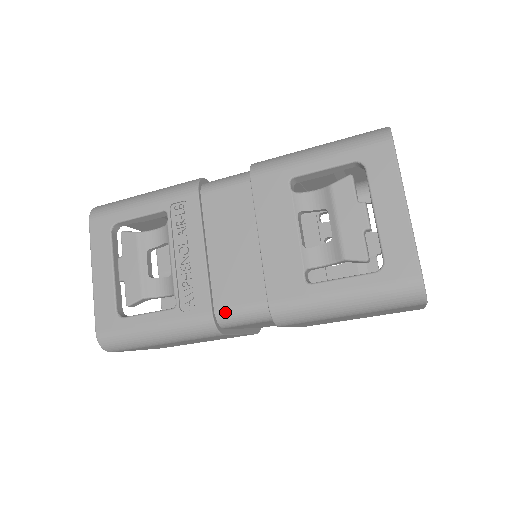
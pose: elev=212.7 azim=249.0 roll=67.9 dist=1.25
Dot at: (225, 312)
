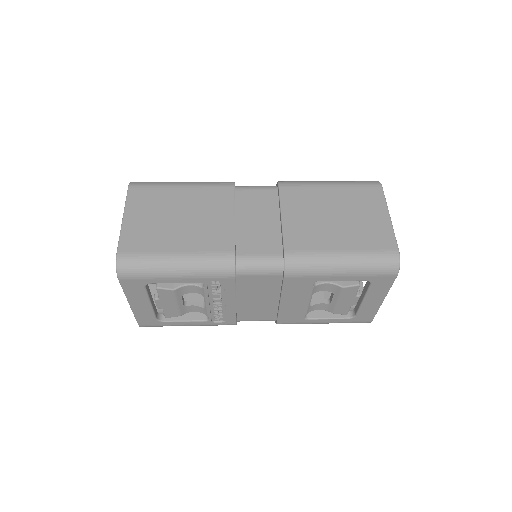
Dot at: occluded
